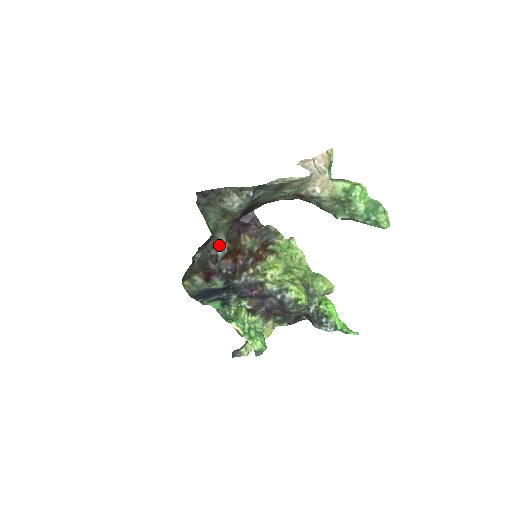
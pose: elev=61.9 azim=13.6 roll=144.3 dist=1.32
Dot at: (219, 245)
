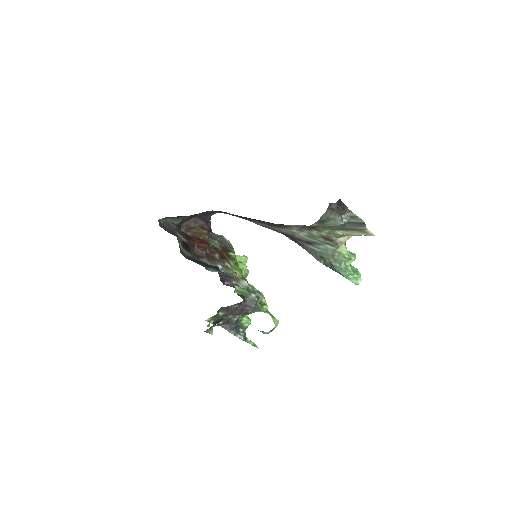
Dot at: occluded
